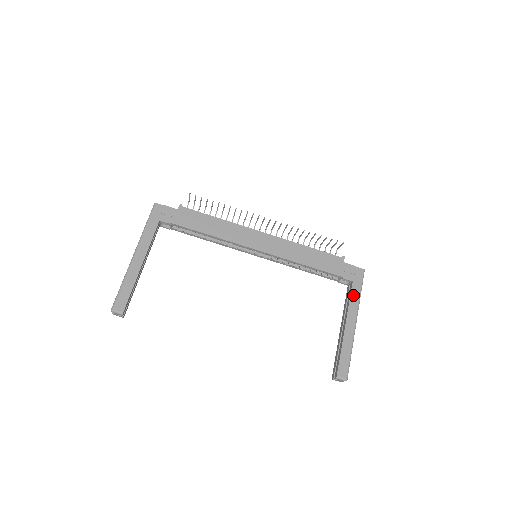
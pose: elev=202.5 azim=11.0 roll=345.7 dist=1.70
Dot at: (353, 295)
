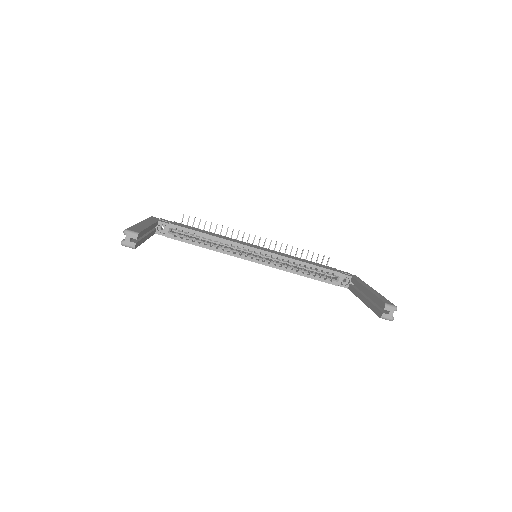
Dot at: (359, 280)
